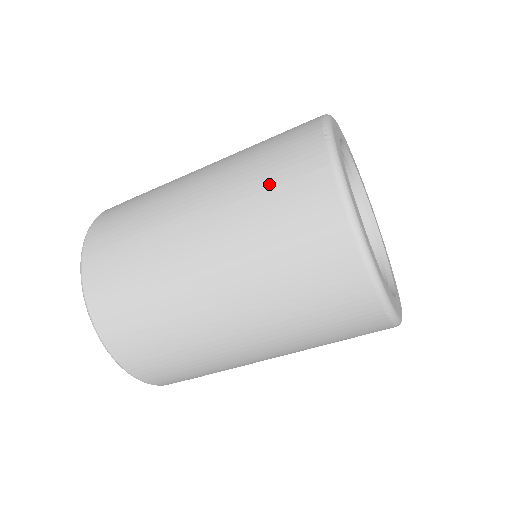
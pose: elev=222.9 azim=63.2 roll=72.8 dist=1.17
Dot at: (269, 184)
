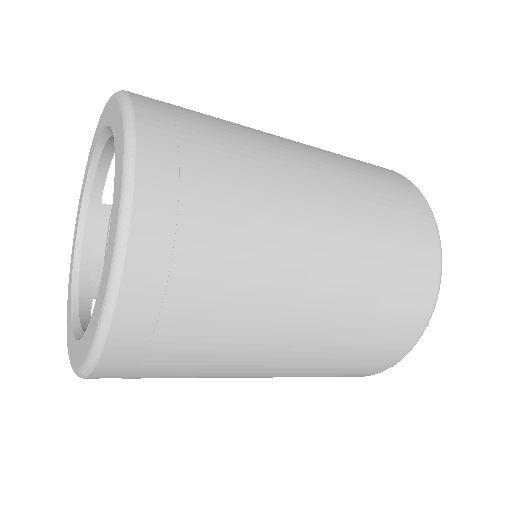
Dot at: (395, 250)
